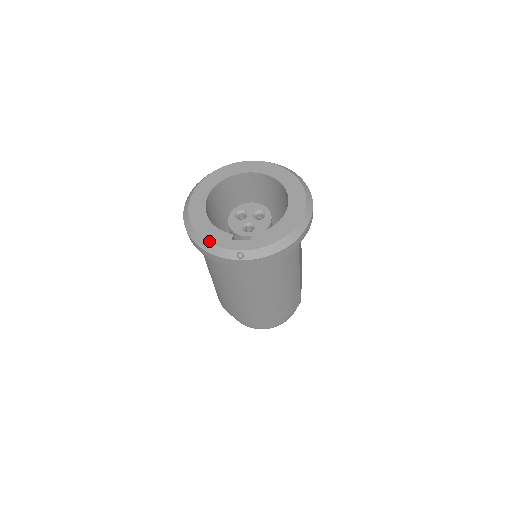
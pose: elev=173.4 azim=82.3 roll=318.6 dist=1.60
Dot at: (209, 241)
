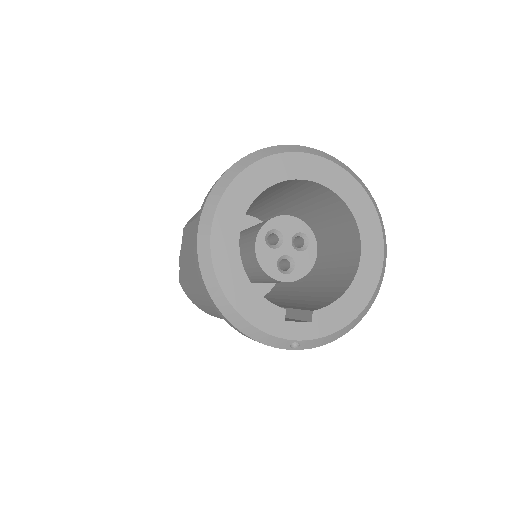
Dot at: (251, 322)
